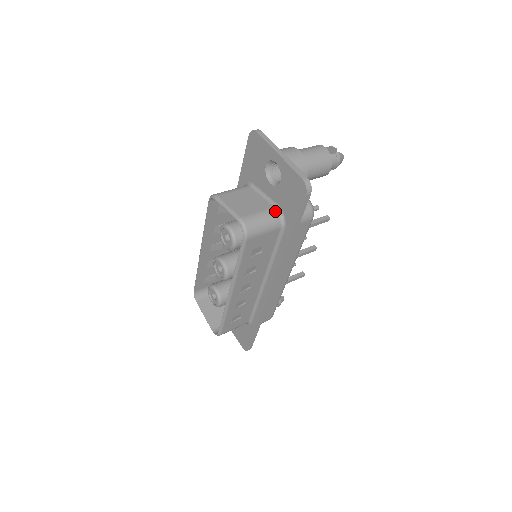
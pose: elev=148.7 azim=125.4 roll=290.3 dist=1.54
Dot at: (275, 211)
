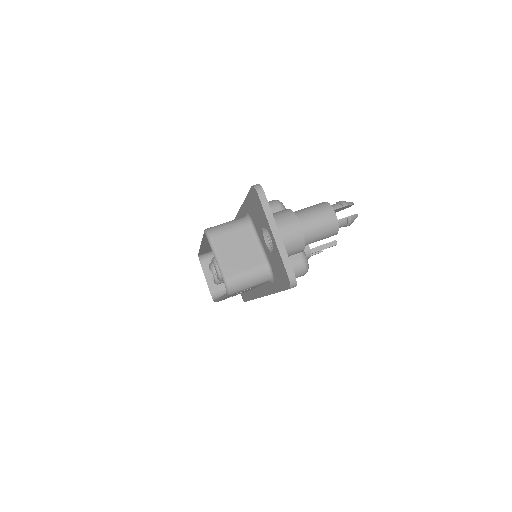
Dot at: (265, 269)
